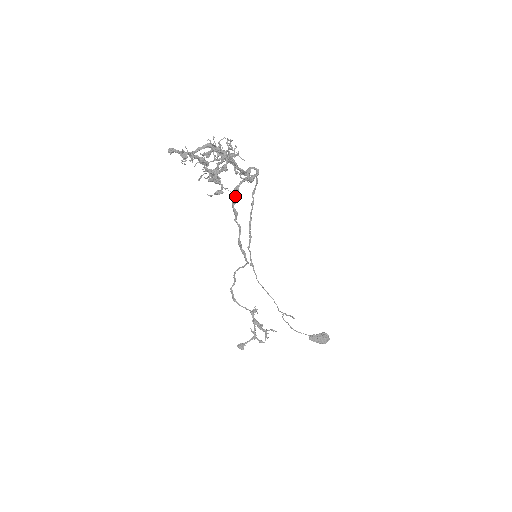
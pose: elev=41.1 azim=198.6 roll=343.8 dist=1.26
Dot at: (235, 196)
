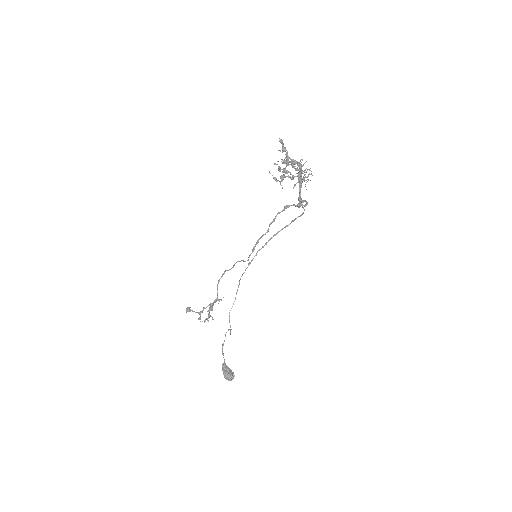
Dot at: (284, 208)
